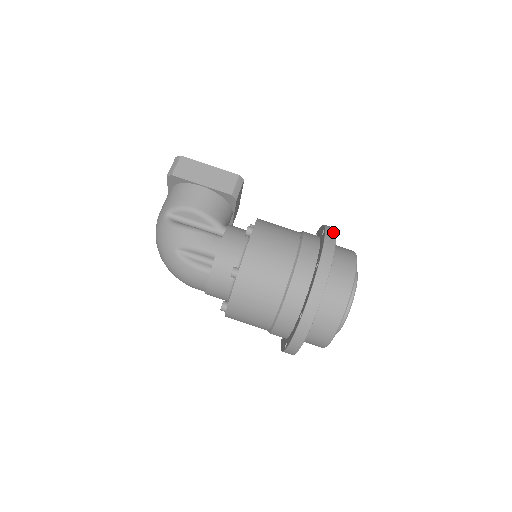
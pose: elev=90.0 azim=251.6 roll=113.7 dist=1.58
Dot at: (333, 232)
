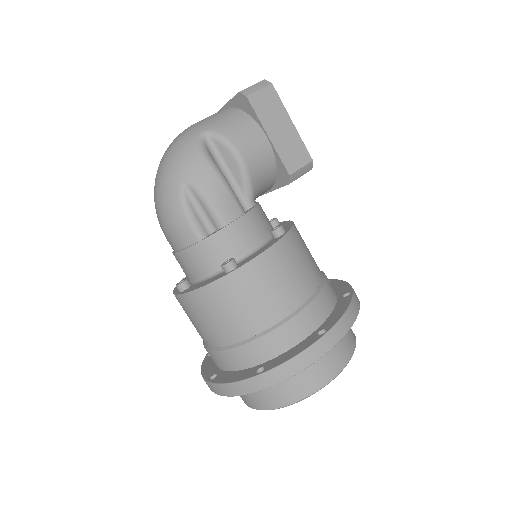
Dot at: (358, 305)
